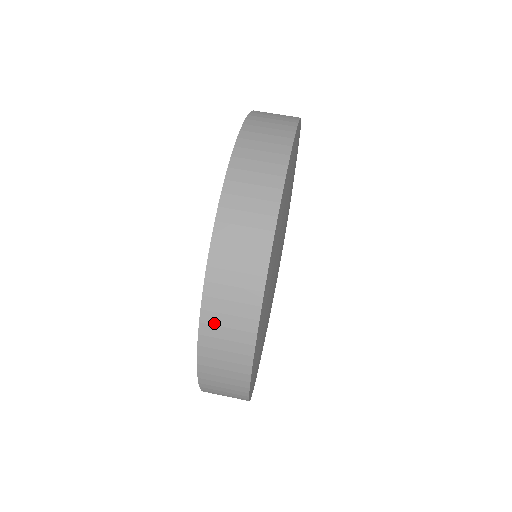
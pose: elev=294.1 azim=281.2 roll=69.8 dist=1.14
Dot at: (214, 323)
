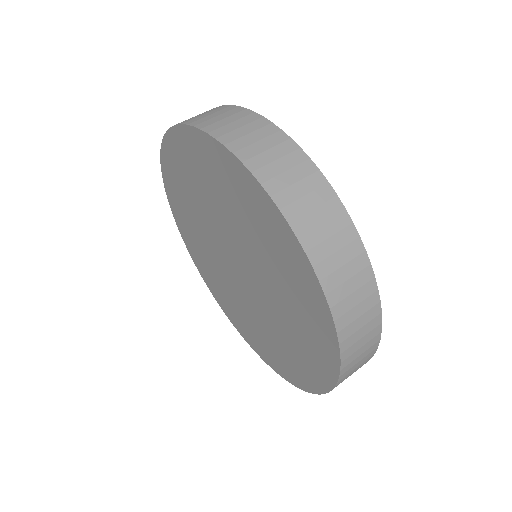
Dot at: (348, 374)
